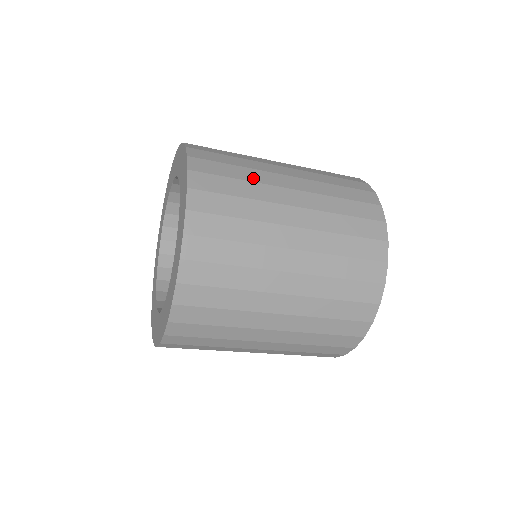
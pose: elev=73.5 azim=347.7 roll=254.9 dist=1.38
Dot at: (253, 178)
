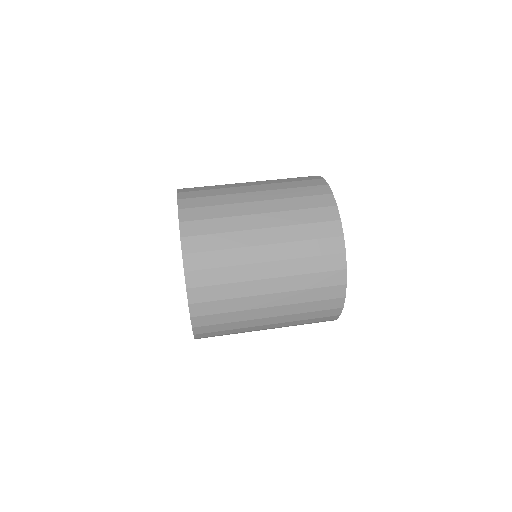
Dot at: (223, 187)
